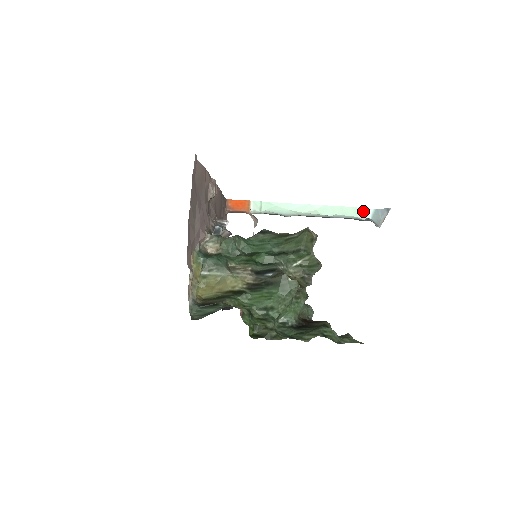
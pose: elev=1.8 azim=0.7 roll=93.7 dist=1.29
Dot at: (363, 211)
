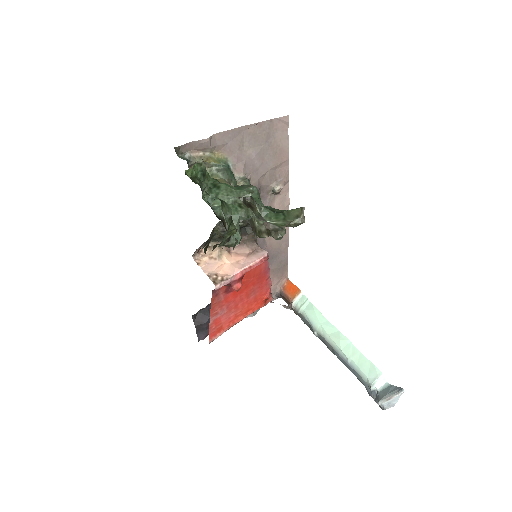
Dot at: (377, 375)
